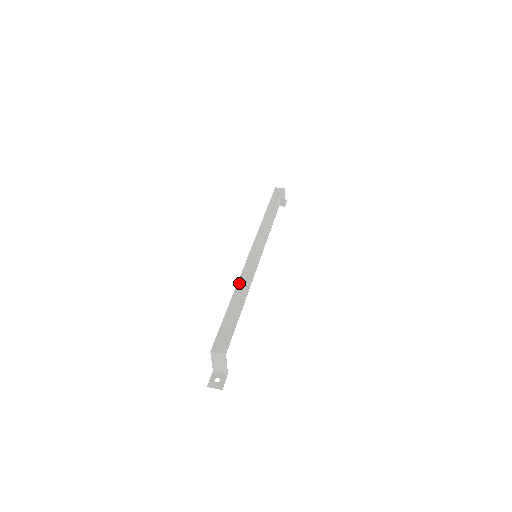
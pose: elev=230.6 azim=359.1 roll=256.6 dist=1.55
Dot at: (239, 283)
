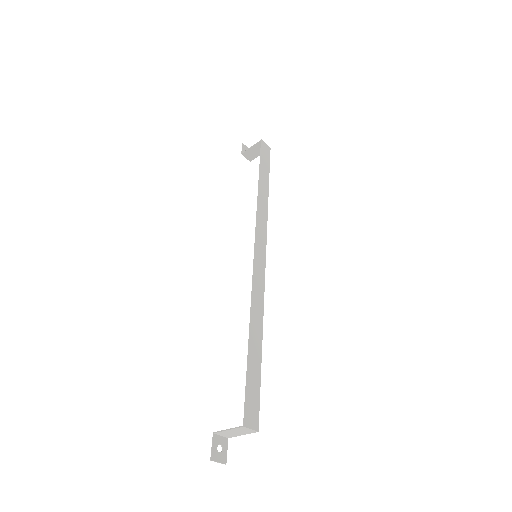
Dot at: (253, 305)
